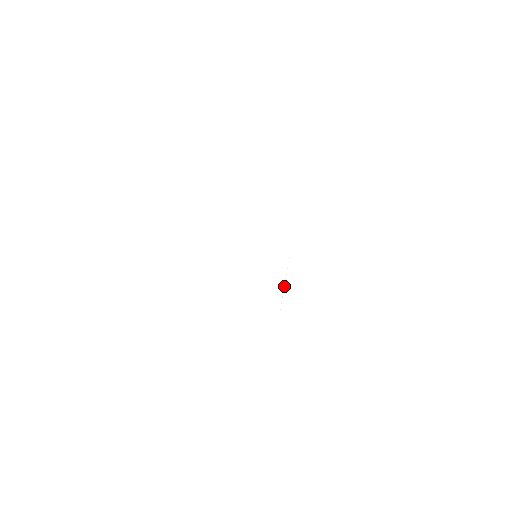
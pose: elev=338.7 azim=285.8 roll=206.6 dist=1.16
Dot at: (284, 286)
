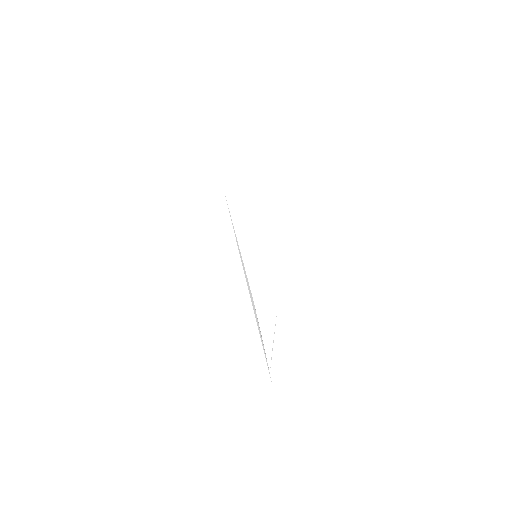
Dot at: (273, 342)
